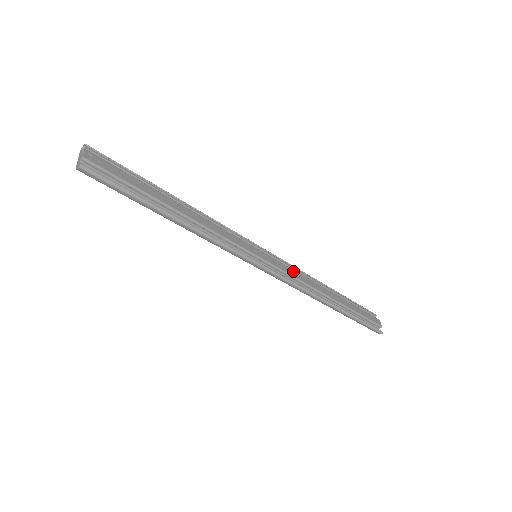
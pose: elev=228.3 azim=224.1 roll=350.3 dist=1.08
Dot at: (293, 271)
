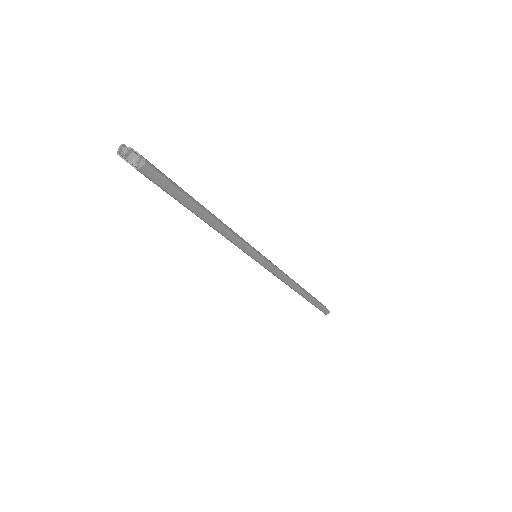
Dot at: occluded
